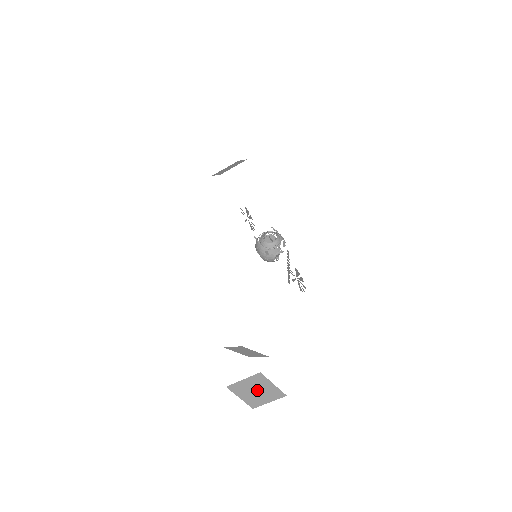
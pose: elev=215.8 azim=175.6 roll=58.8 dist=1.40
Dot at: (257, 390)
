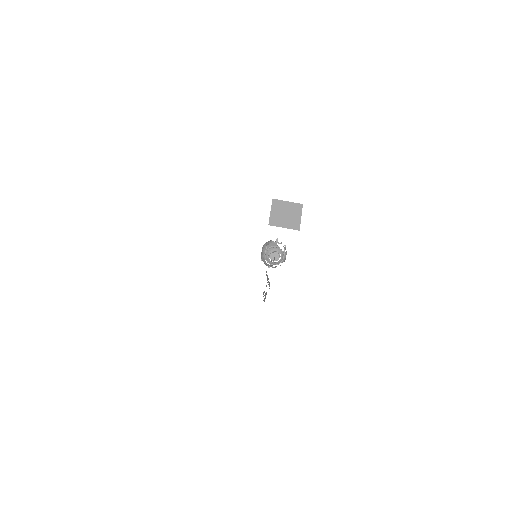
Dot at: occluded
